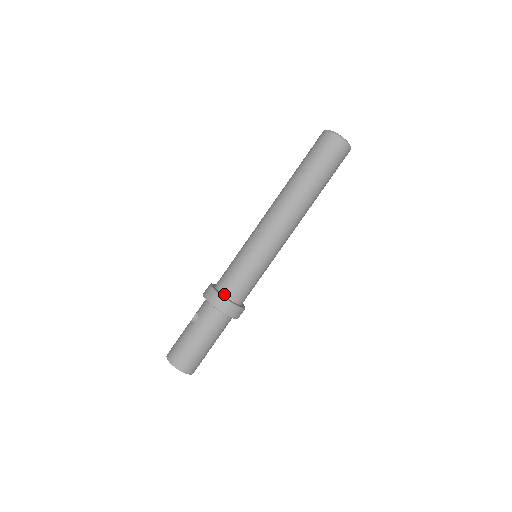
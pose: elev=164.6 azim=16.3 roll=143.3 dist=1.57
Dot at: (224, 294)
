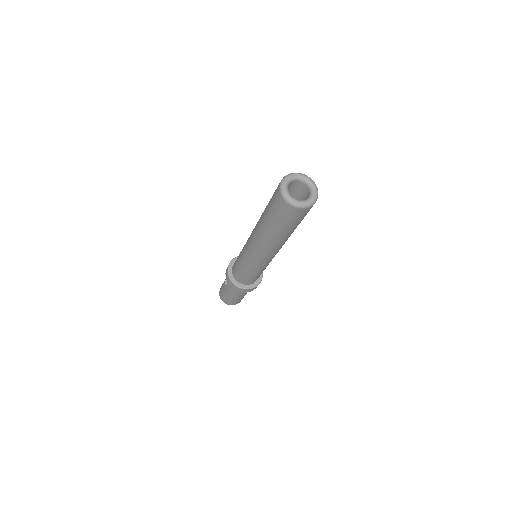
Dot at: (237, 281)
